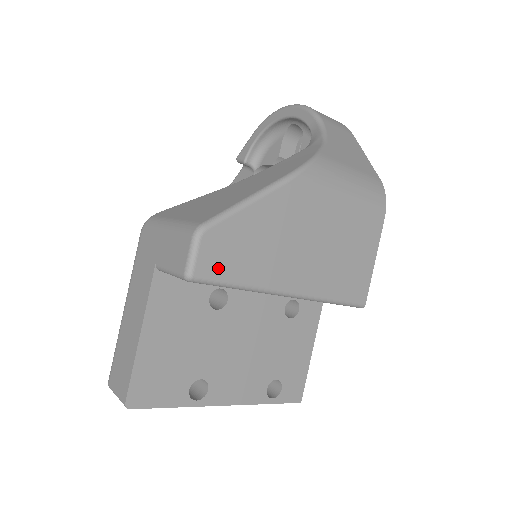
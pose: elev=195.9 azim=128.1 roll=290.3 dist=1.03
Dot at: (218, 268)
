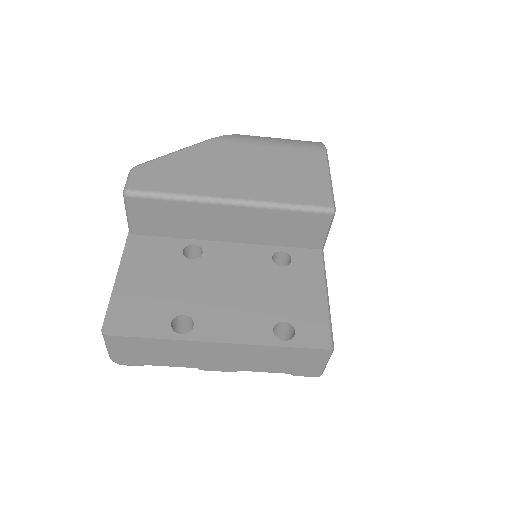
Dot at: (151, 185)
